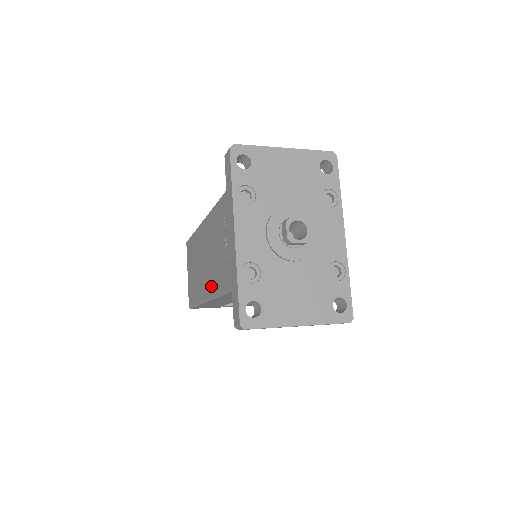
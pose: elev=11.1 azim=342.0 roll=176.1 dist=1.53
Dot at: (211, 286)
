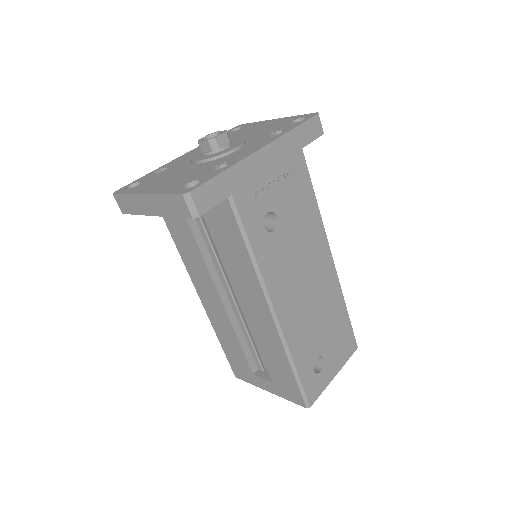
Dot at: occluded
